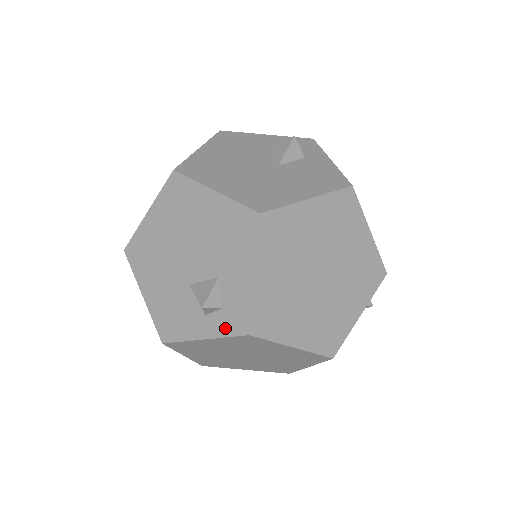
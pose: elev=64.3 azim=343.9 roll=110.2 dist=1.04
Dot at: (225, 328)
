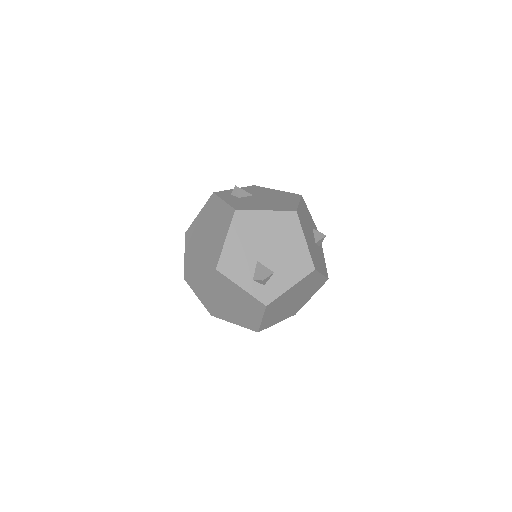
Dot at: (258, 294)
